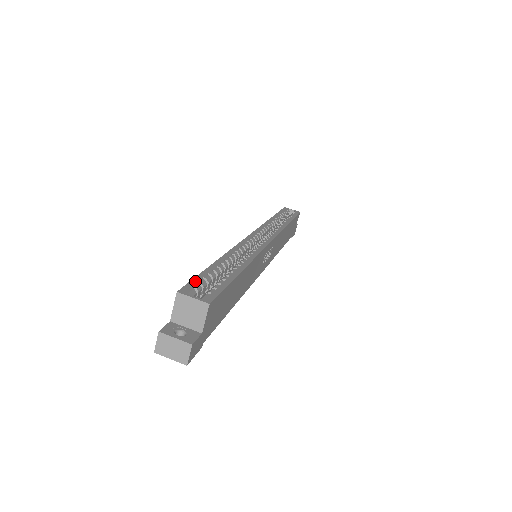
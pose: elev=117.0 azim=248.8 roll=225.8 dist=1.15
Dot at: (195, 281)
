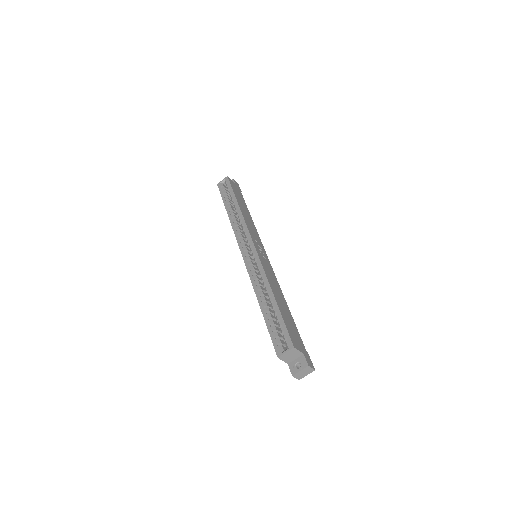
Dot at: (273, 339)
